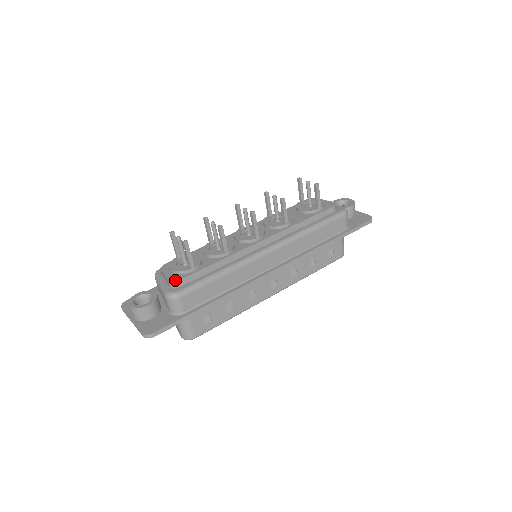
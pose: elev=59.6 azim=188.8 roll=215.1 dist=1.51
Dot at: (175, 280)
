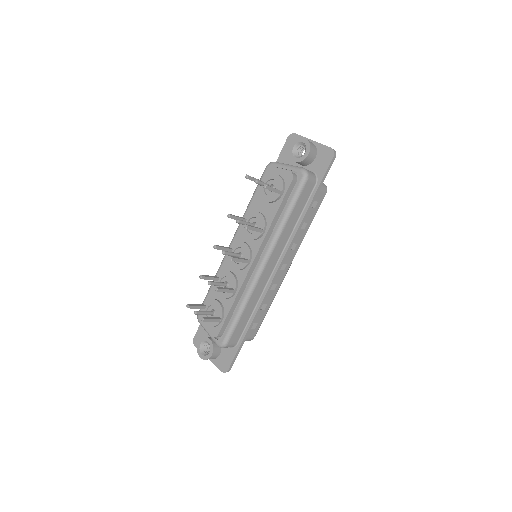
Dot at: (216, 335)
